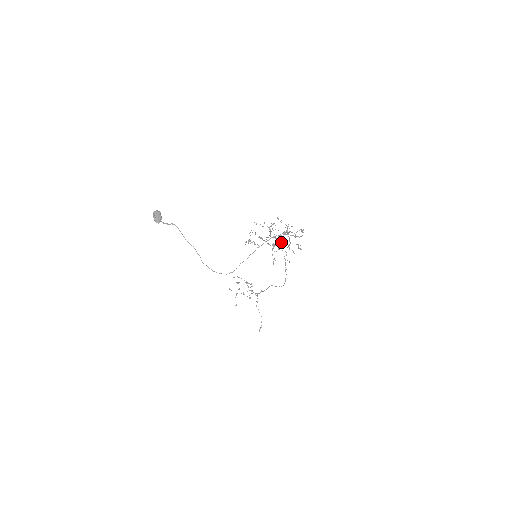
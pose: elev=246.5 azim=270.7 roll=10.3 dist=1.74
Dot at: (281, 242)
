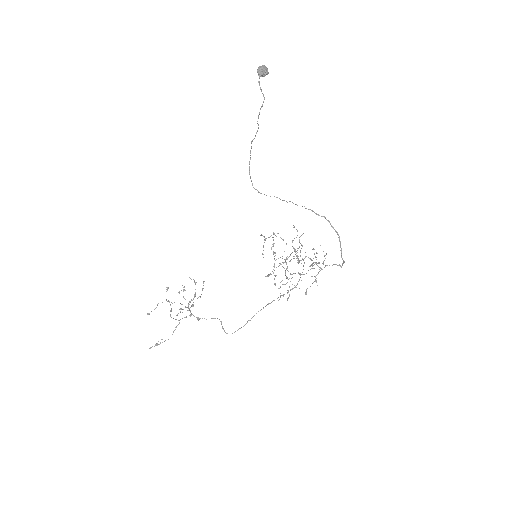
Dot at: (287, 278)
